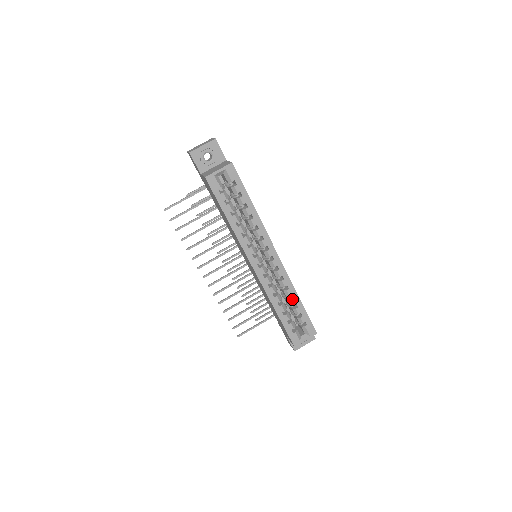
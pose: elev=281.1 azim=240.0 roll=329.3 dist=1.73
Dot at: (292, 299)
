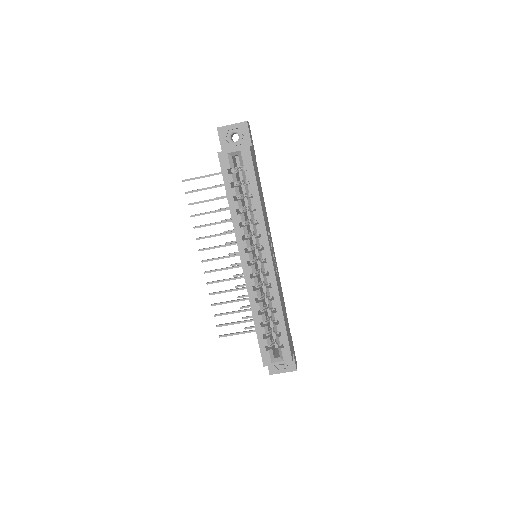
Dot at: (275, 313)
